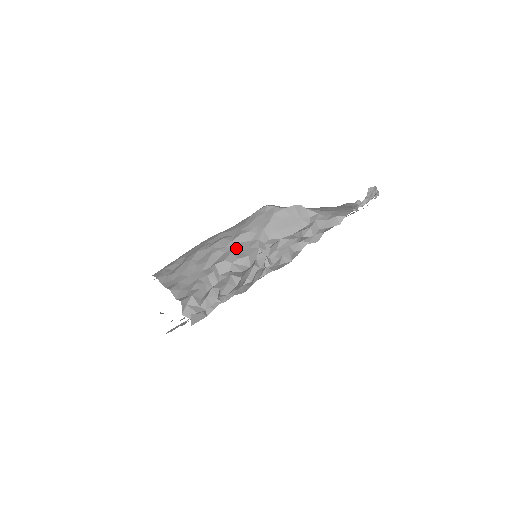
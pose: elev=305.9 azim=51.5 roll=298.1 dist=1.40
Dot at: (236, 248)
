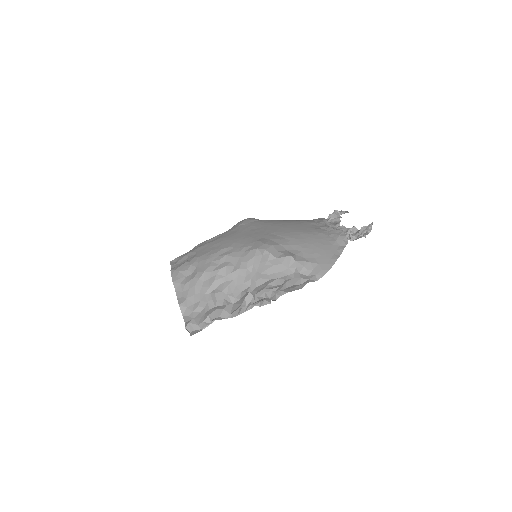
Dot at: (233, 280)
